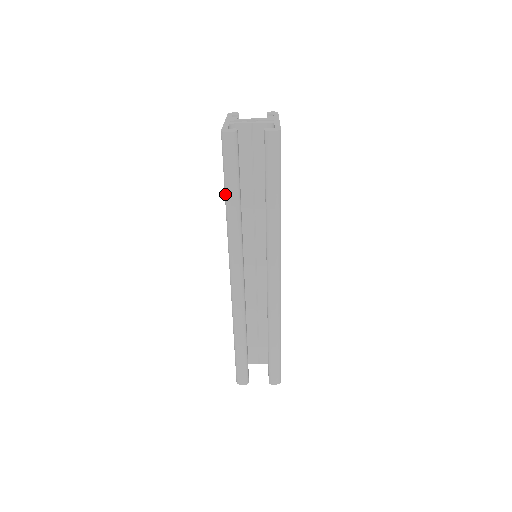
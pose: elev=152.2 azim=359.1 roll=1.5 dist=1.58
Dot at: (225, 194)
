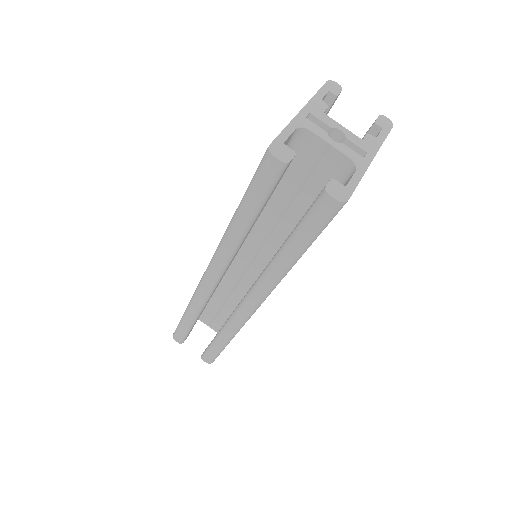
Dot at: (237, 209)
